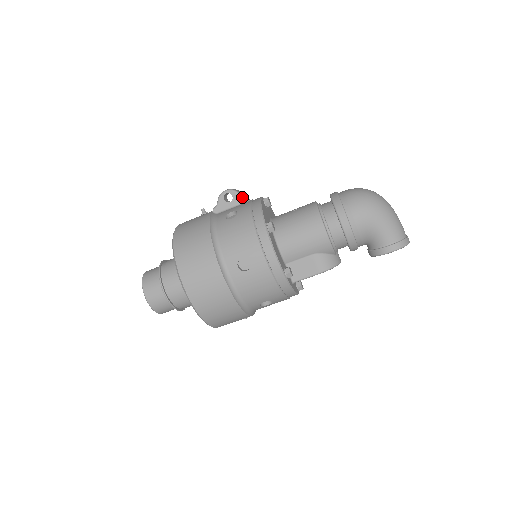
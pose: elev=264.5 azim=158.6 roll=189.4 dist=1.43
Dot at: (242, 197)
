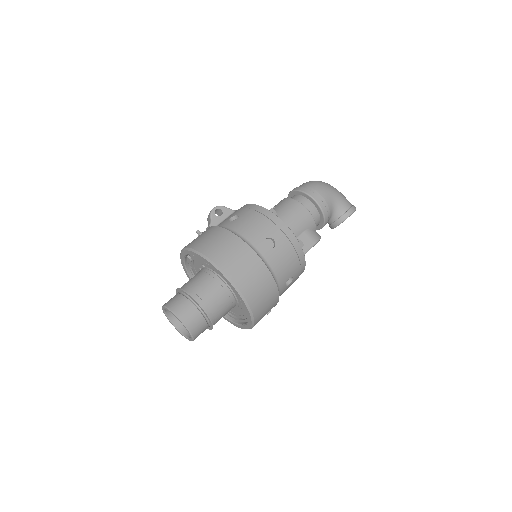
Dot at: (230, 209)
